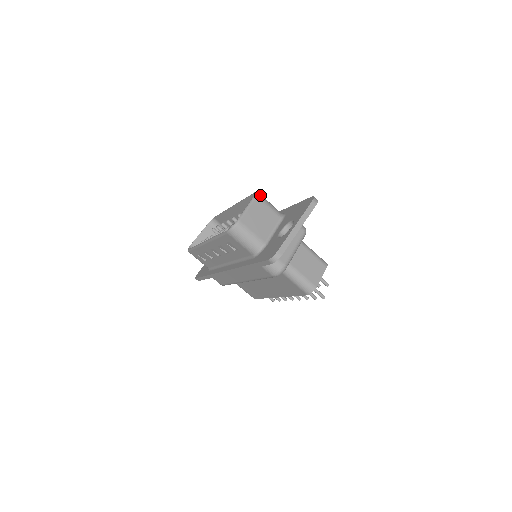
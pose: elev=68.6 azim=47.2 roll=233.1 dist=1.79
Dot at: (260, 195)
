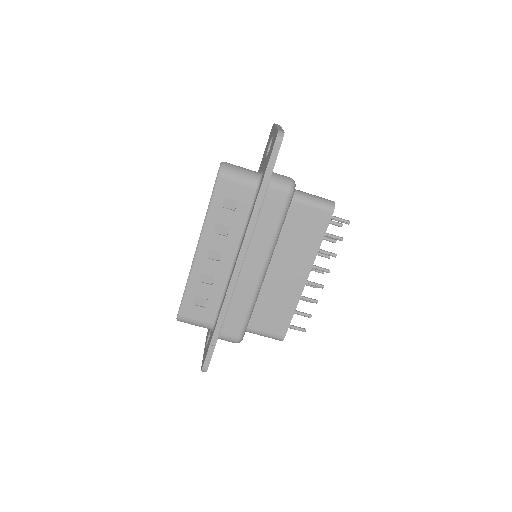
Dot at: occluded
